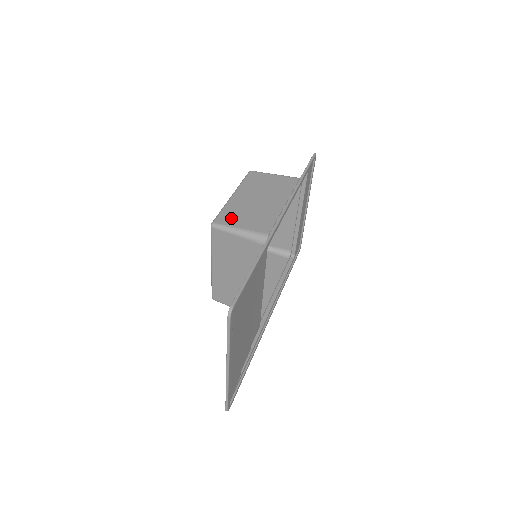
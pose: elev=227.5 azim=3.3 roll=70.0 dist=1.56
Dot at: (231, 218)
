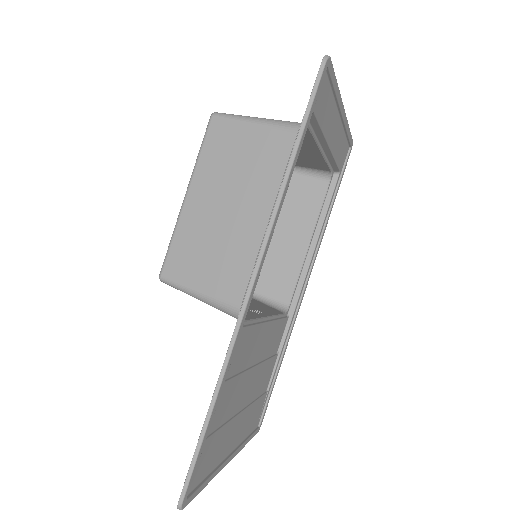
Dot at: (184, 265)
